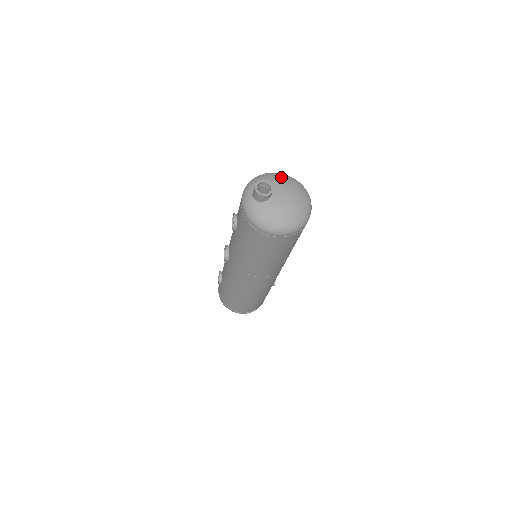
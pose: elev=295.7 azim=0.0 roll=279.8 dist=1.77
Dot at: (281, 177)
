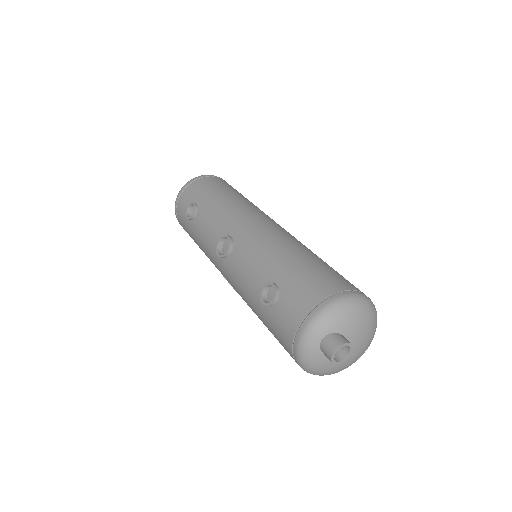
Dot at: (366, 320)
